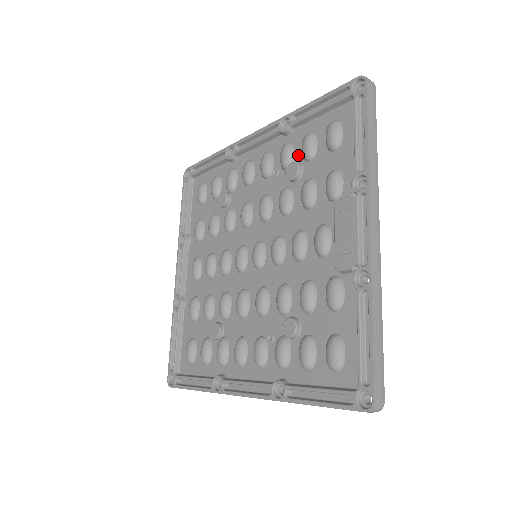
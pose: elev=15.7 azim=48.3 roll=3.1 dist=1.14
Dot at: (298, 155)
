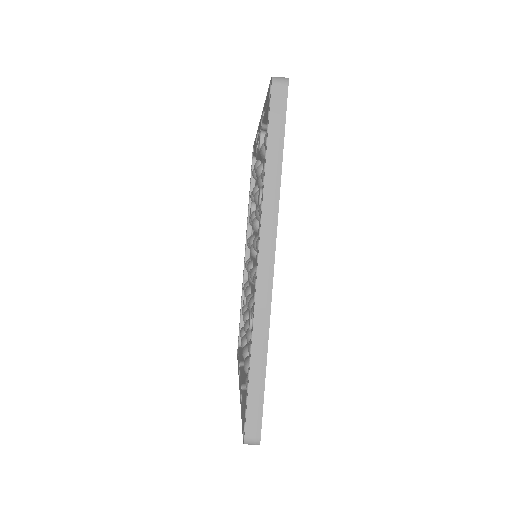
Dot at: occluded
